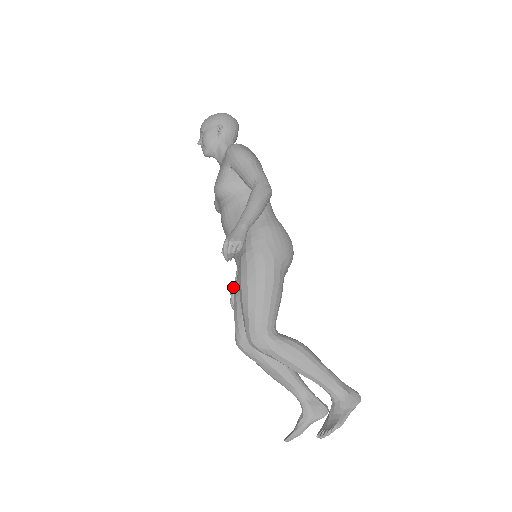
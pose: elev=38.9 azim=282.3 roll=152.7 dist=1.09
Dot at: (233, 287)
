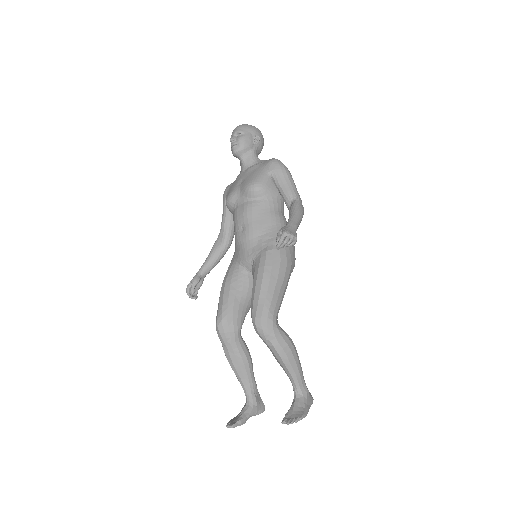
Dot at: (197, 275)
